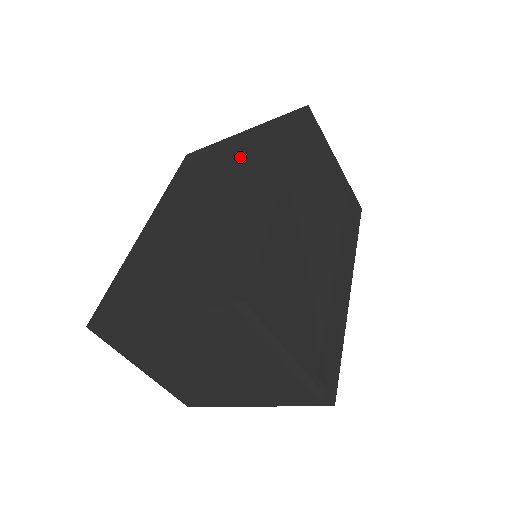
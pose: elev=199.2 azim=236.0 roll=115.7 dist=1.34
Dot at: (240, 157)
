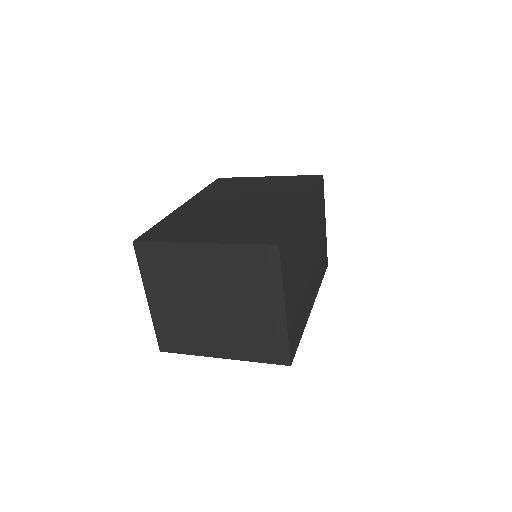
Dot at: (269, 187)
